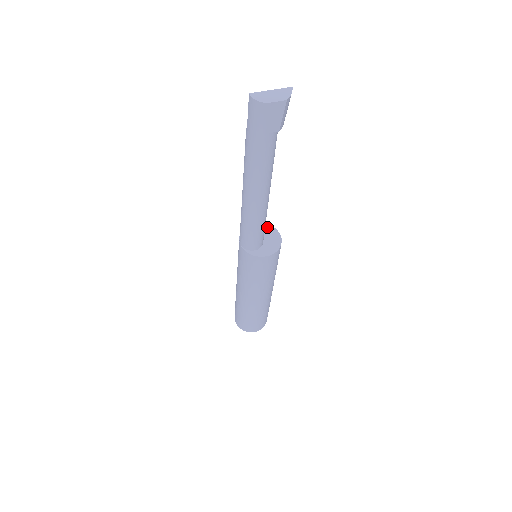
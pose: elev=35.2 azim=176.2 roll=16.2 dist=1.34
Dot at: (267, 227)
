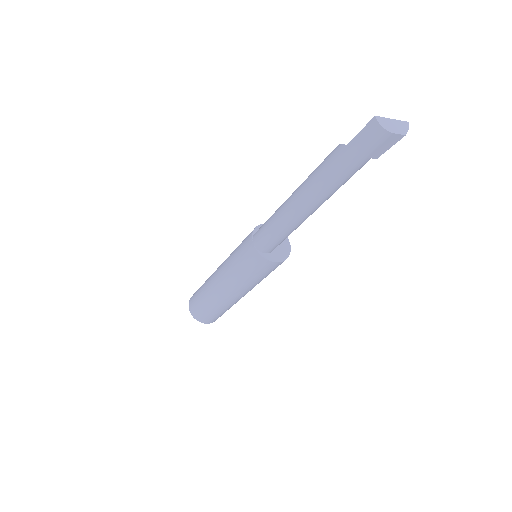
Dot at: occluded
